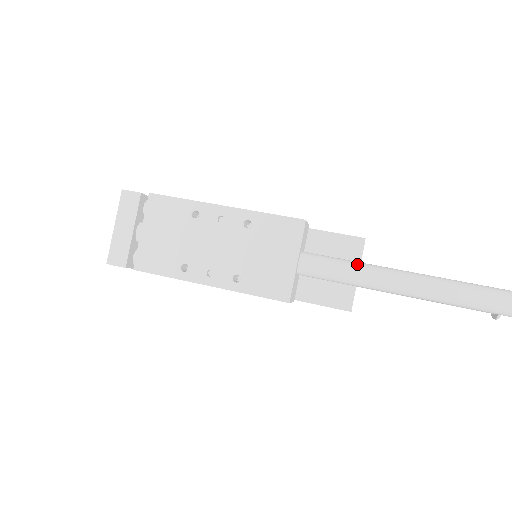
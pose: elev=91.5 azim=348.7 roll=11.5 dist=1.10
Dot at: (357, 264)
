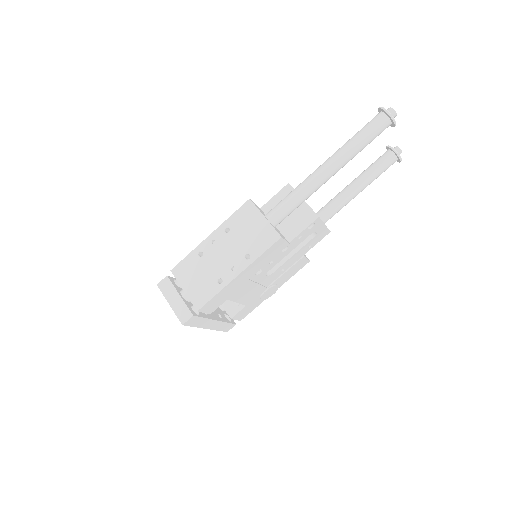
Dot at: (292, 191)
